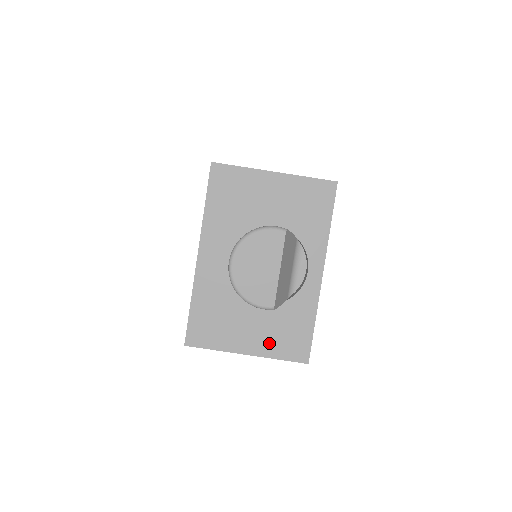
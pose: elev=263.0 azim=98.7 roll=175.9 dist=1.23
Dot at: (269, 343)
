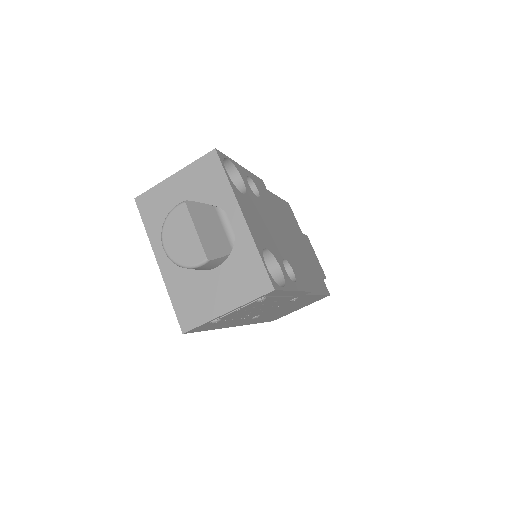
Dot at: (237, 293)
